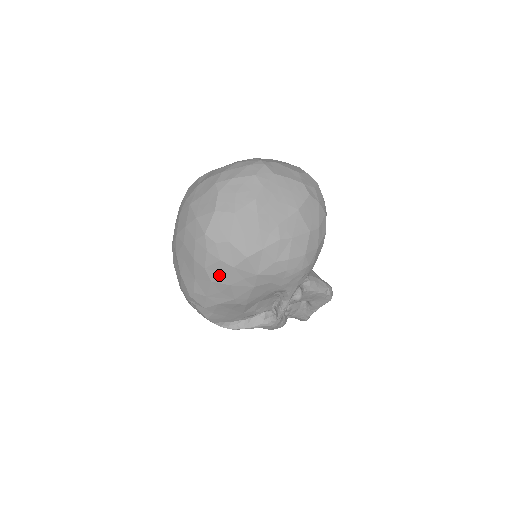
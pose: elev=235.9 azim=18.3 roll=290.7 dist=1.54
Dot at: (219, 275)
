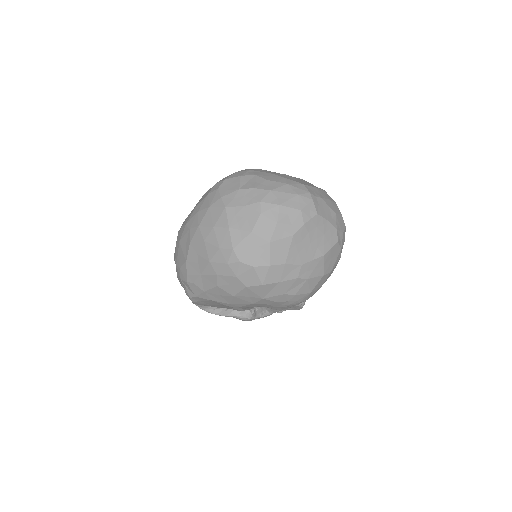
Dot at: (228, 285)
